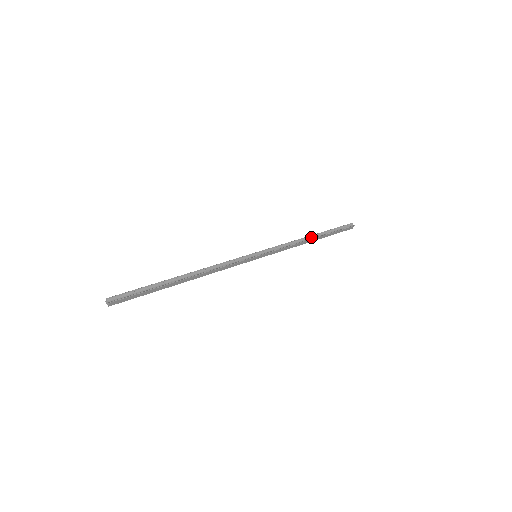
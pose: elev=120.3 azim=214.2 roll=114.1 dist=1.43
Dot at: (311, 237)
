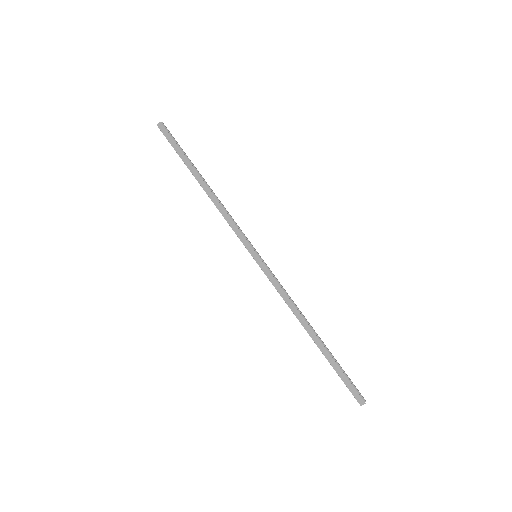
Dot at: (312, 330)
